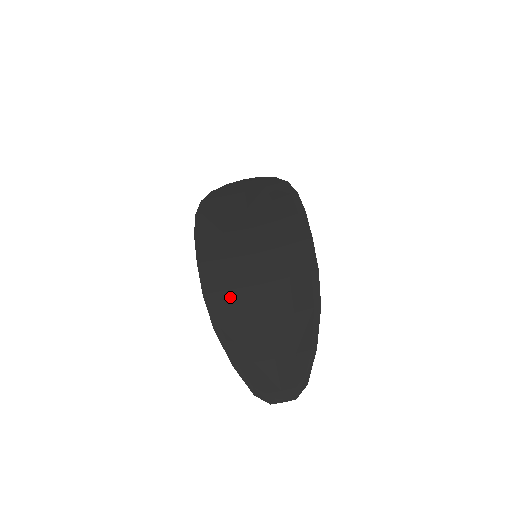
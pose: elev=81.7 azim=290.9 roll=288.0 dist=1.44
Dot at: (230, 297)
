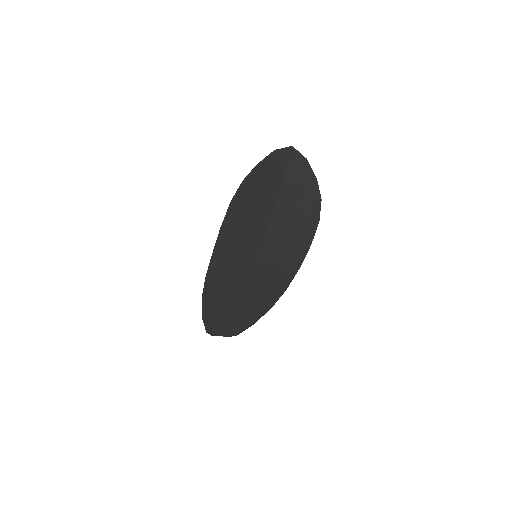
Dot at: (223, 284)
